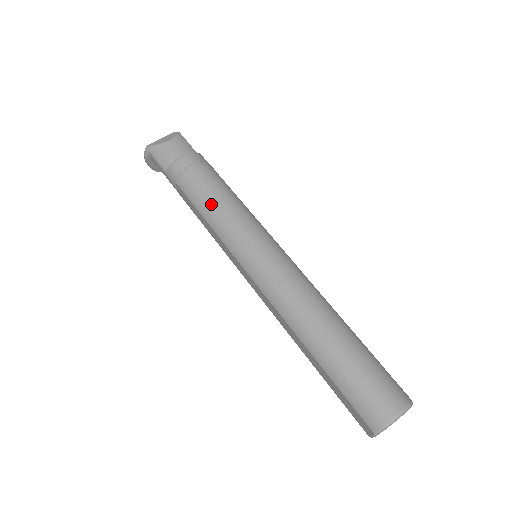
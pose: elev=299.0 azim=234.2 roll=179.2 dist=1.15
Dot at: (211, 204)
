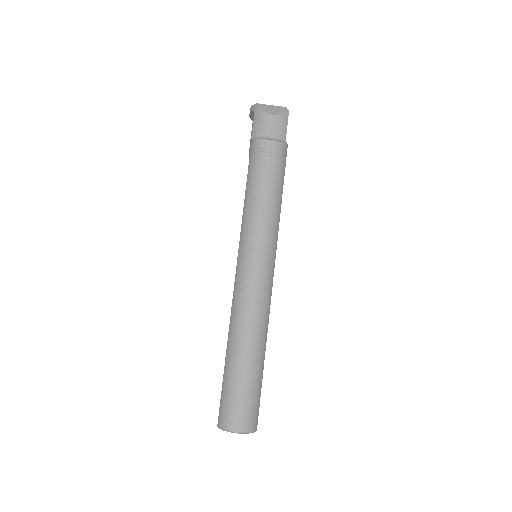
Dot at: (255, 196)
